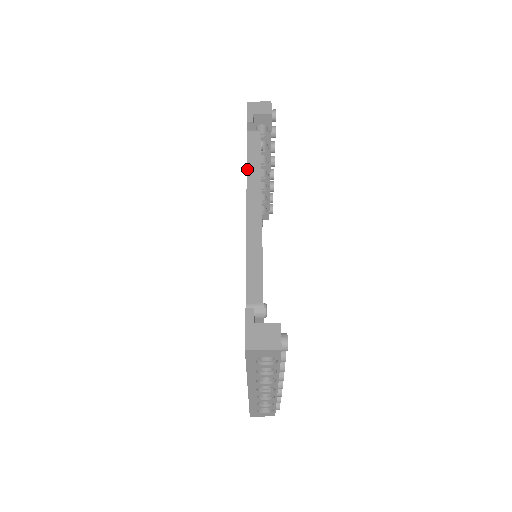
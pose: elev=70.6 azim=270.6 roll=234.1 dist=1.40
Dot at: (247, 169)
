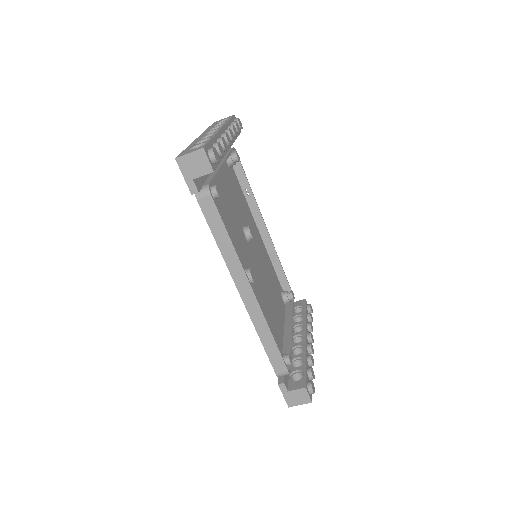
Dot at: (221, 254)
